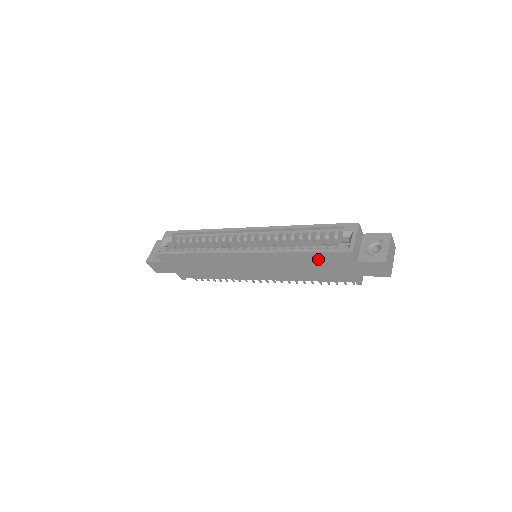
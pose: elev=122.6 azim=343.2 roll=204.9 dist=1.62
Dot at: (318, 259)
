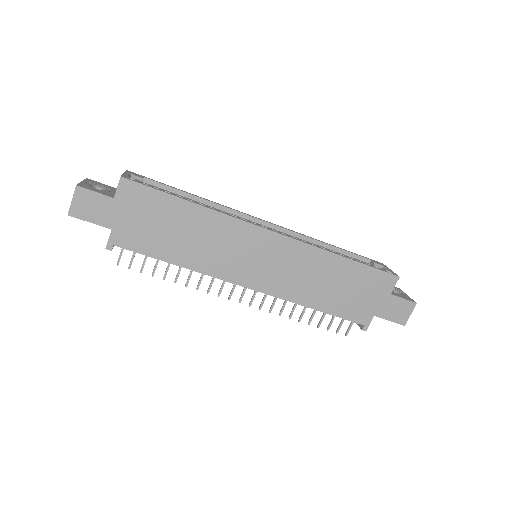
Dot at: (356, 276)
